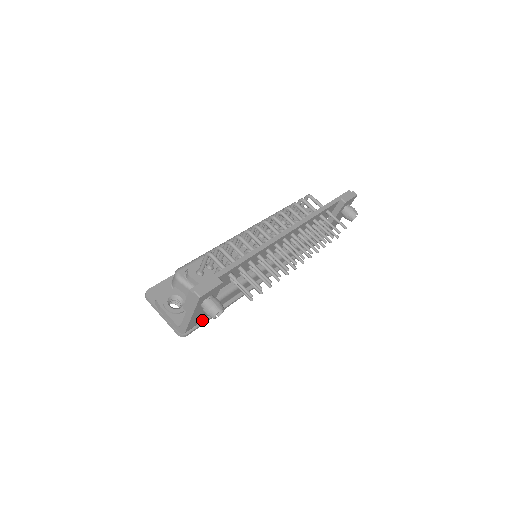
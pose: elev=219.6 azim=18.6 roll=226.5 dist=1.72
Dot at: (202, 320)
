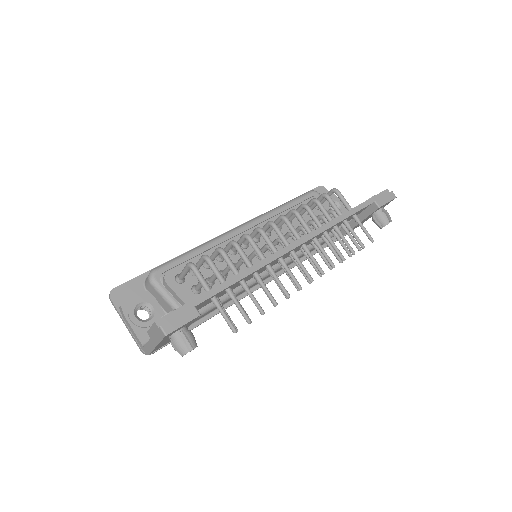
Dot at: occluded
